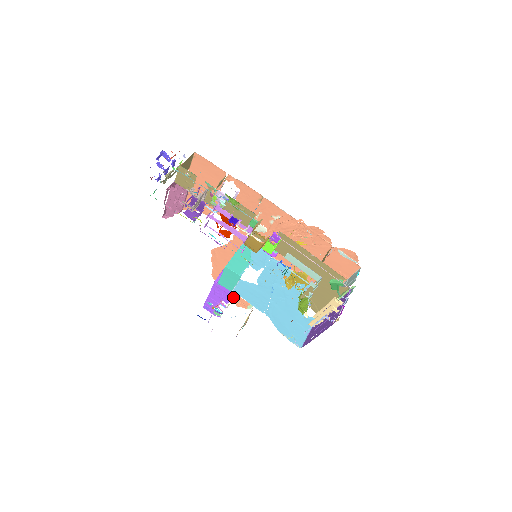
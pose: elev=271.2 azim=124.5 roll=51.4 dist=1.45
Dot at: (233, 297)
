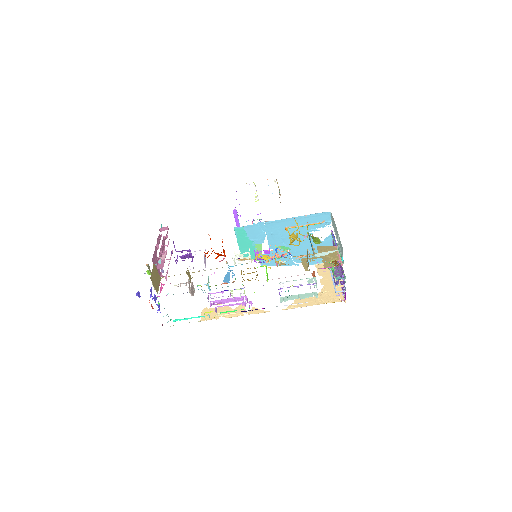
Dot at: occluded
